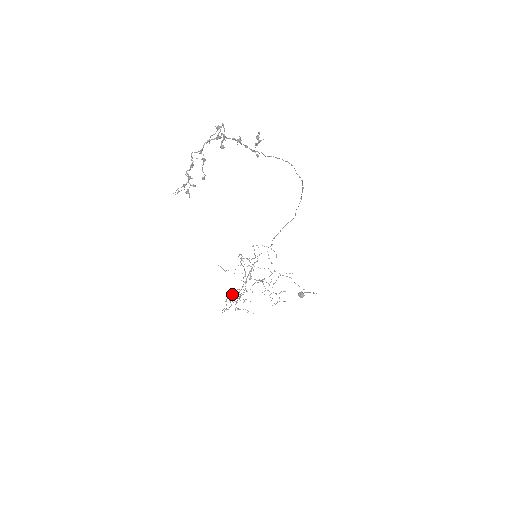
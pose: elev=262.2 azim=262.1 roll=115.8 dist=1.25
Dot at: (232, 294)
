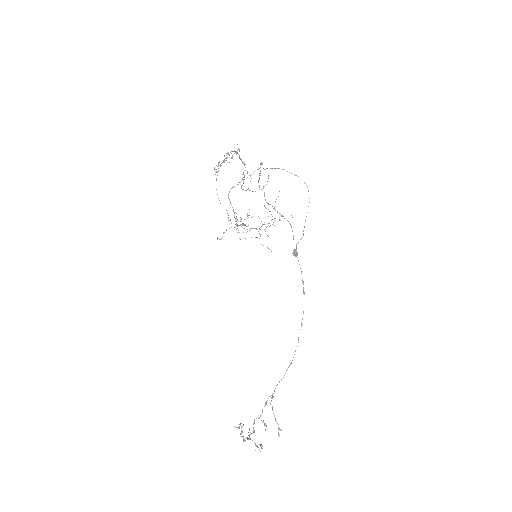
Dot at: occluded
